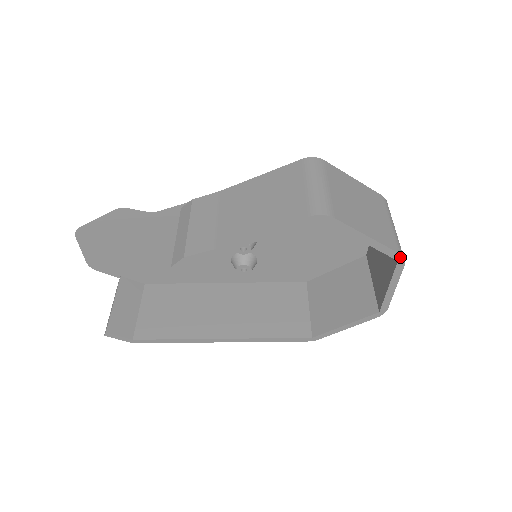
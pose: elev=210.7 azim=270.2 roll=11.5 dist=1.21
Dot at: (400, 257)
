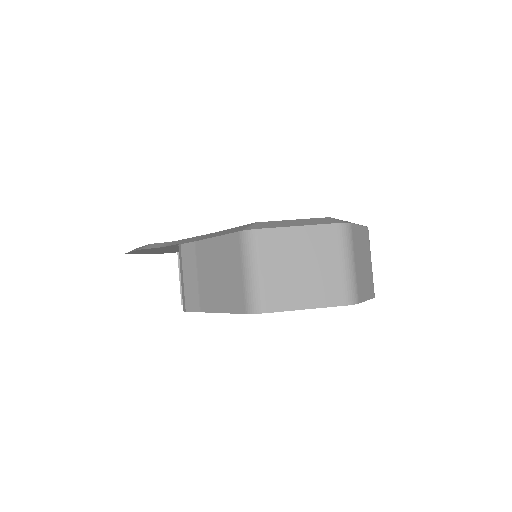
Dot at: occluded
